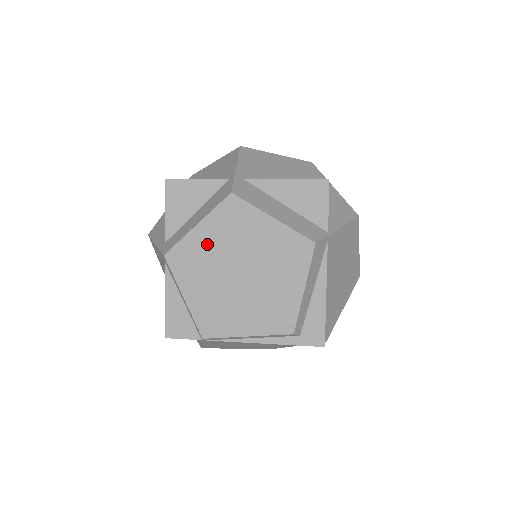
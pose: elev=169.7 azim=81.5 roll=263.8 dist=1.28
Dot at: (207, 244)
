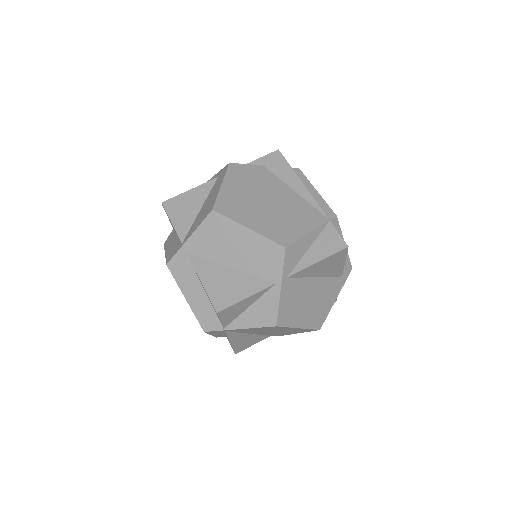
Dot at: occluded
